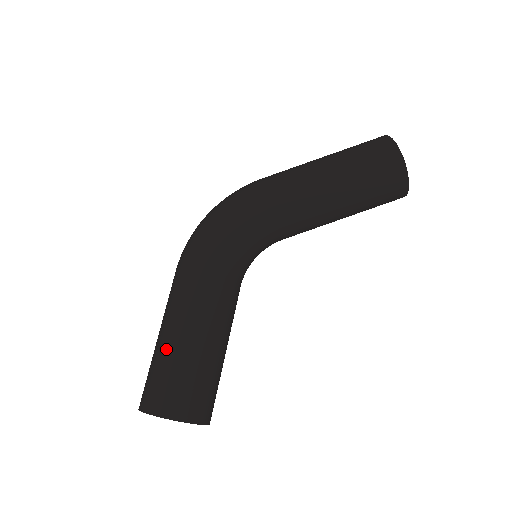
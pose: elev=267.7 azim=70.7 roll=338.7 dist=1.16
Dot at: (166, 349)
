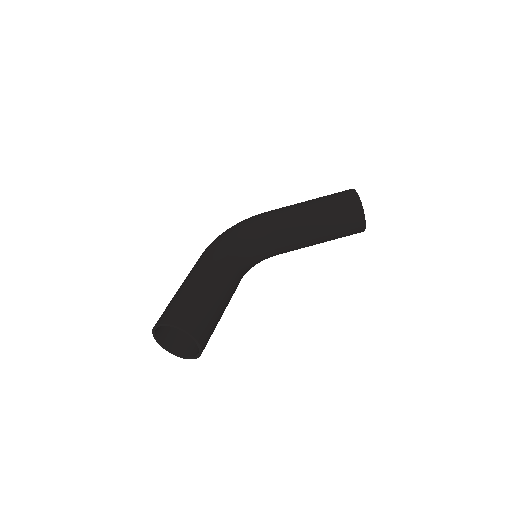
Dot at: (181, 290)
